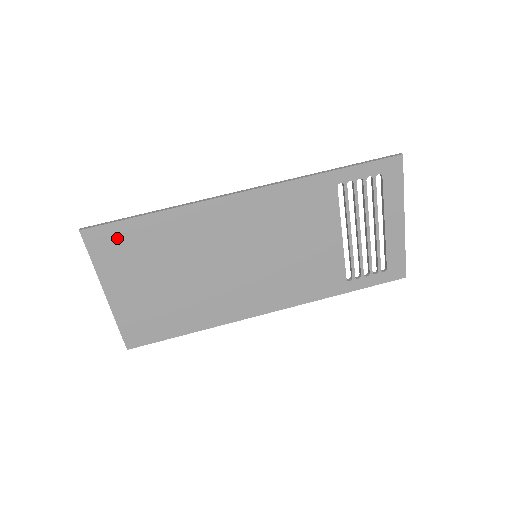
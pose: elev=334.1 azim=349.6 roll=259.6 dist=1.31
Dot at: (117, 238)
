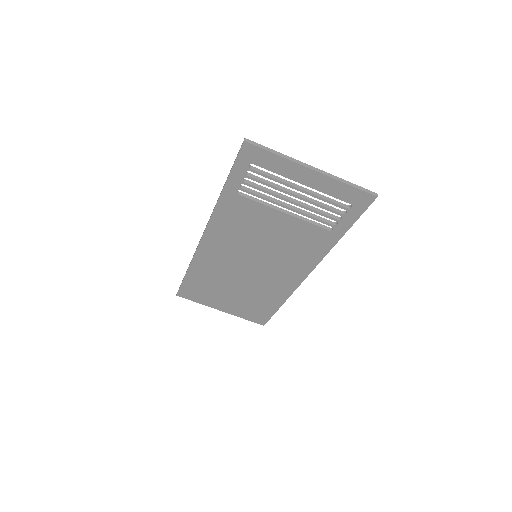
Dot at: (191, 290)
